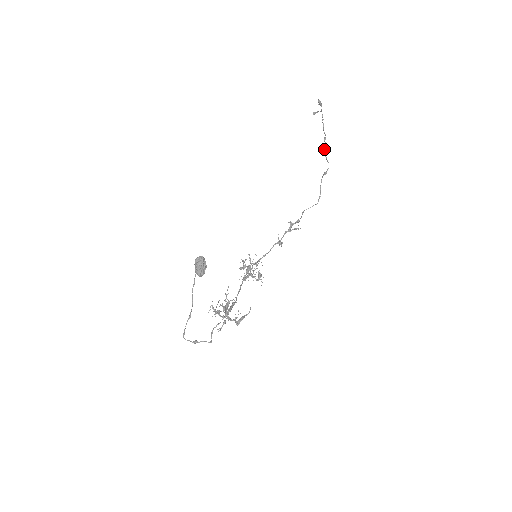
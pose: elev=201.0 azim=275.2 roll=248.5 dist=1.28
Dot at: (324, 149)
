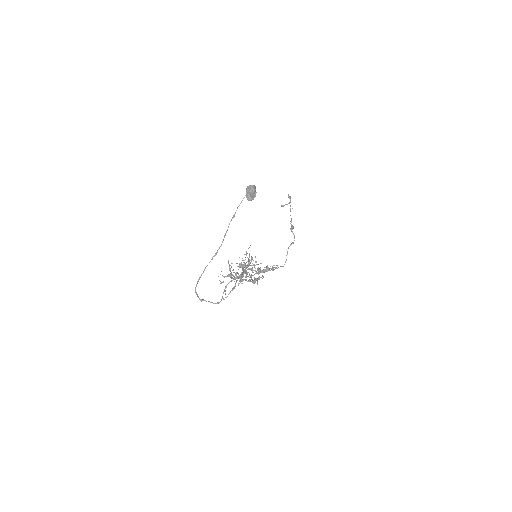
Dot at: (291, 228)
